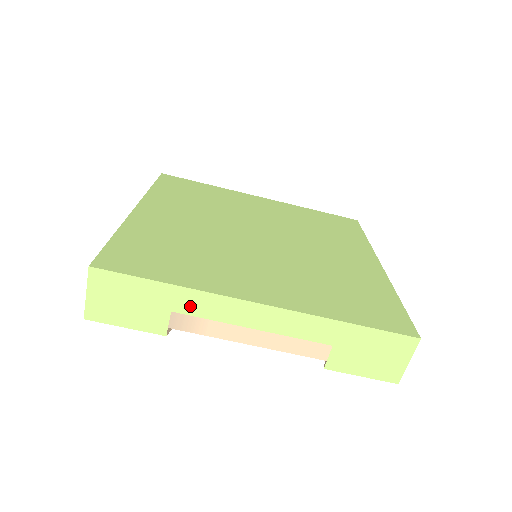
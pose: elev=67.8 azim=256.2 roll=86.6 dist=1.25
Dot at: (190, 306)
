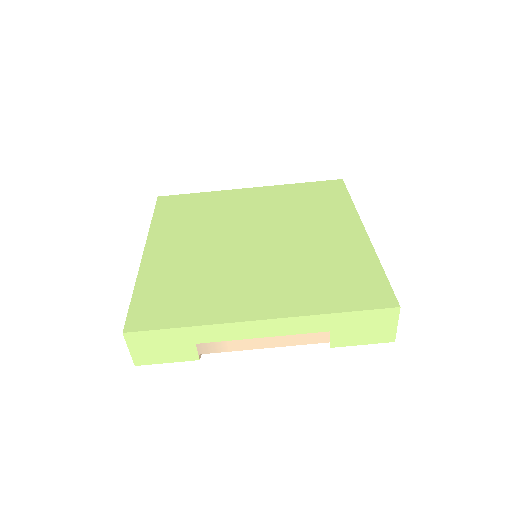
Dot at: (208, 336)
